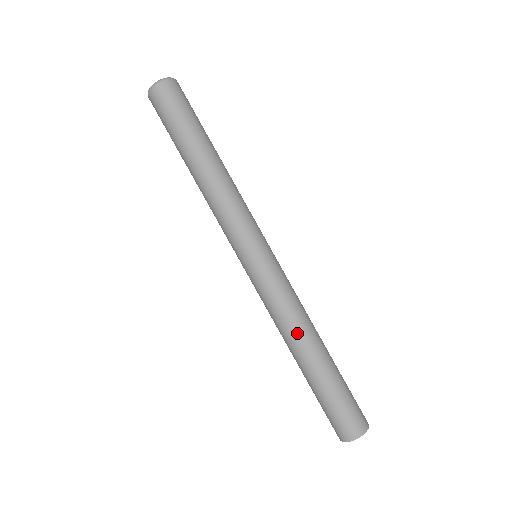
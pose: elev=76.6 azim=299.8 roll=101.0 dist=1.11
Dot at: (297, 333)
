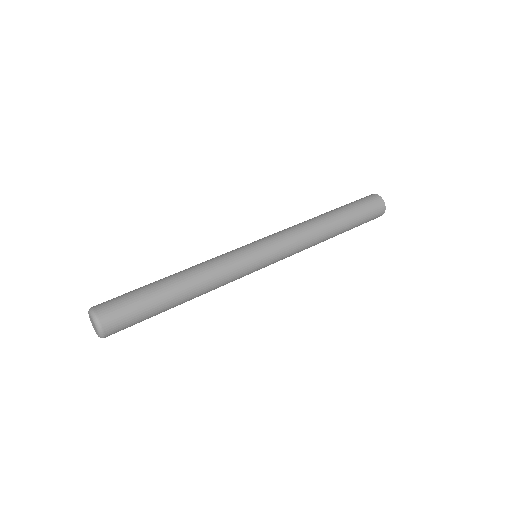
Dot at: occluded
